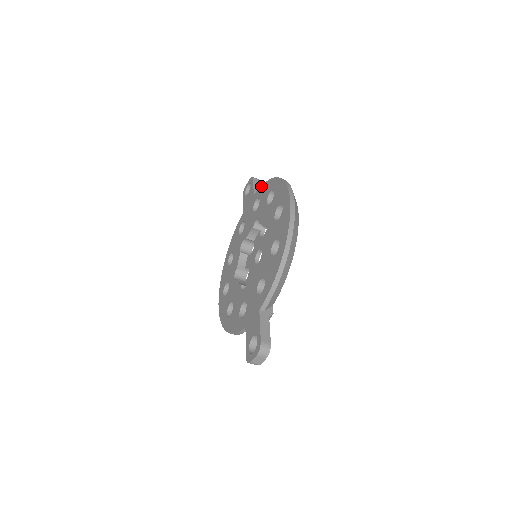
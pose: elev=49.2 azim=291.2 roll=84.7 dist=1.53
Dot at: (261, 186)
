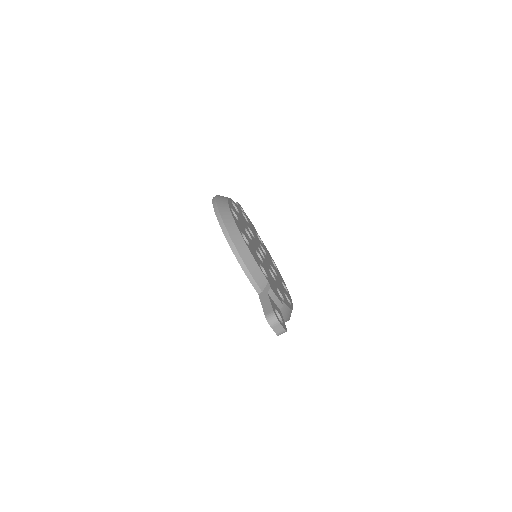
Dot at: occluded
